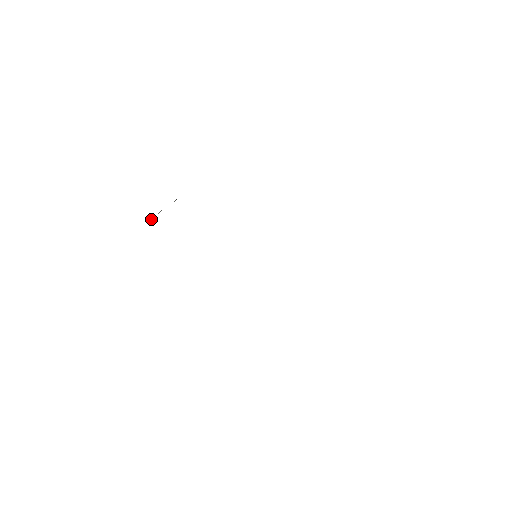
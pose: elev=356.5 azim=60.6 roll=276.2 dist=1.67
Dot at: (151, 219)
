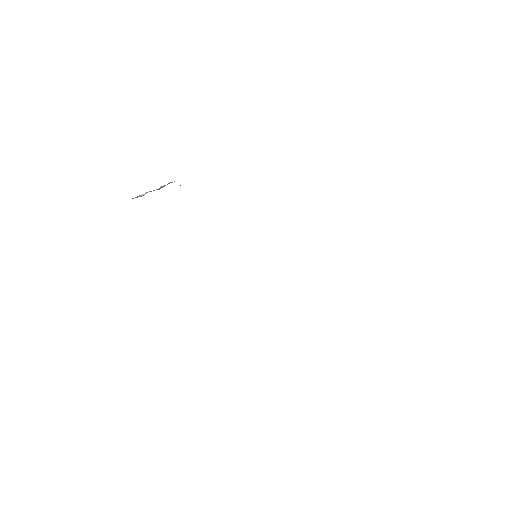
Dot at: (140, 195)
